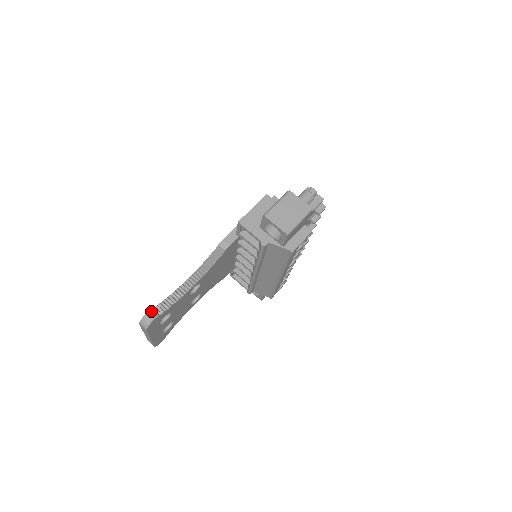
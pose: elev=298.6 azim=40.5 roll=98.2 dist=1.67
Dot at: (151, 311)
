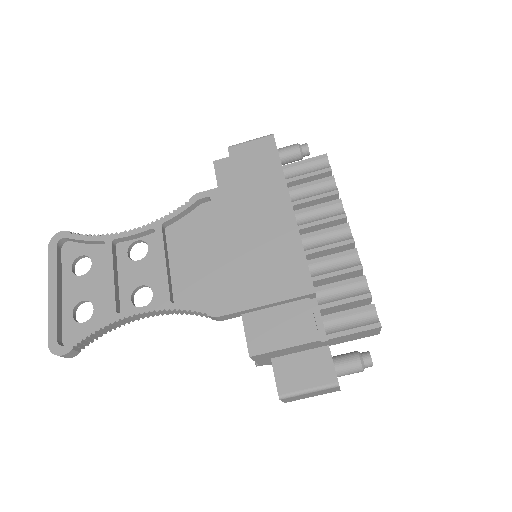
Dot at: (70, 353)
